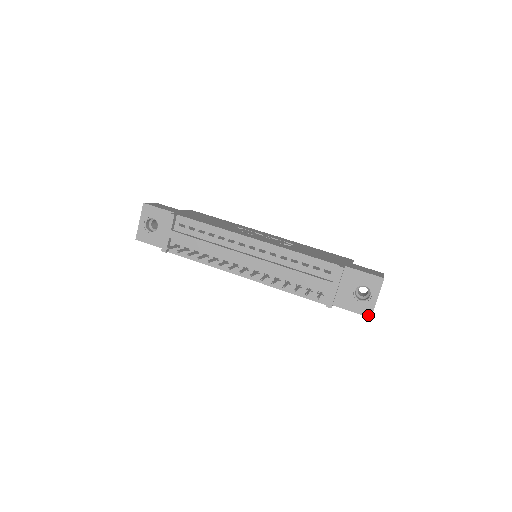
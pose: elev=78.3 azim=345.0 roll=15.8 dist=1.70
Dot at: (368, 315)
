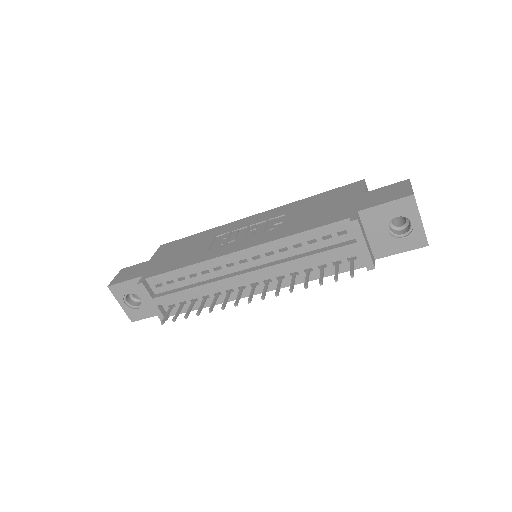
Dot at: (423, 245)
